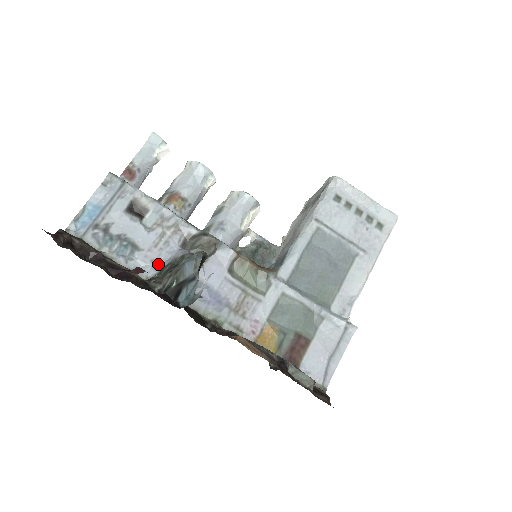
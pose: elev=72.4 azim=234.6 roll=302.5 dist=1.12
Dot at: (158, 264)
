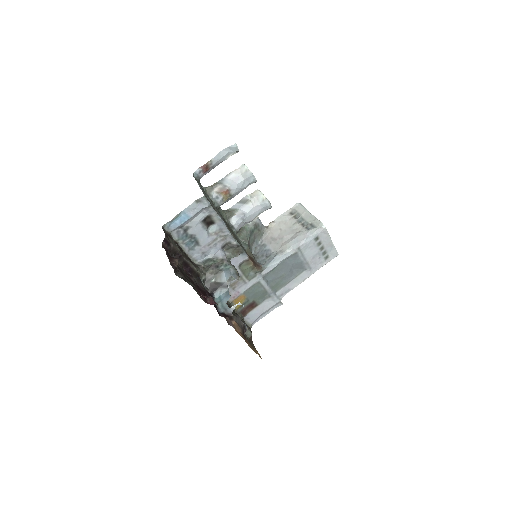
Dot at: (205, 255)
